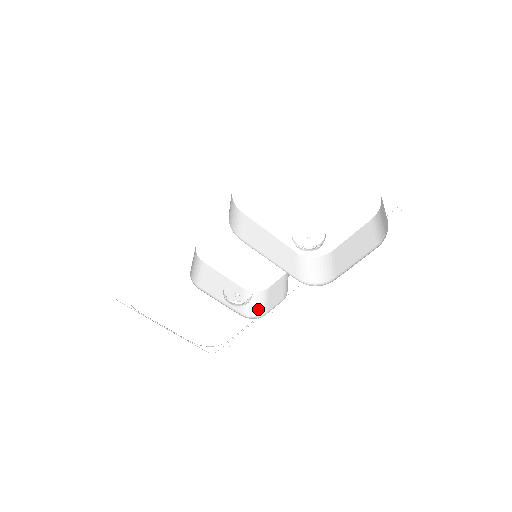
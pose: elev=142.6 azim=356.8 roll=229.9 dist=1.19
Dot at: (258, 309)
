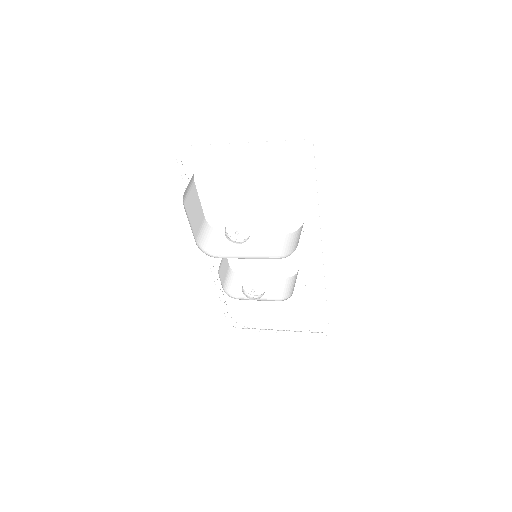
Dot at: (293, 289)
